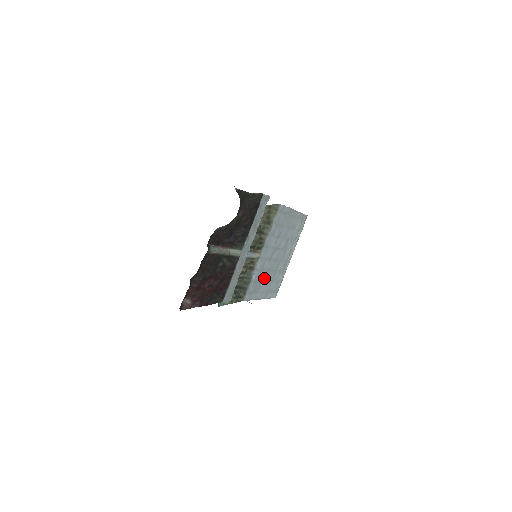
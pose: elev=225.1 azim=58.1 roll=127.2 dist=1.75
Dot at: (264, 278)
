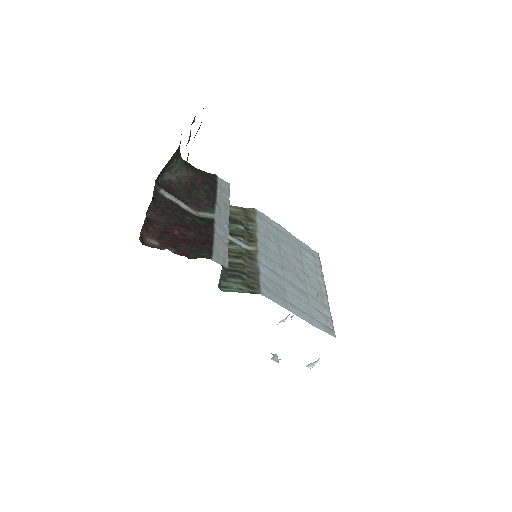
Dot at: (287, 288)
